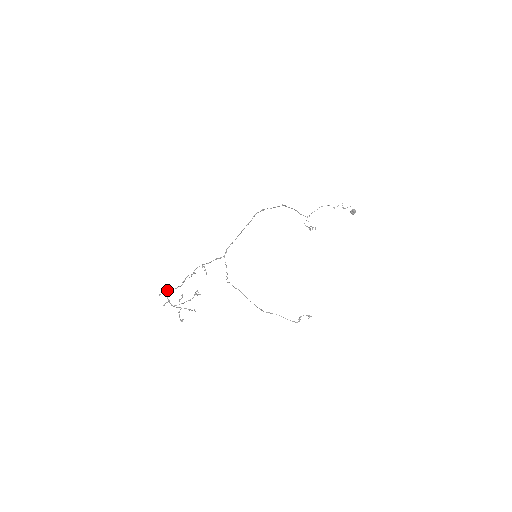
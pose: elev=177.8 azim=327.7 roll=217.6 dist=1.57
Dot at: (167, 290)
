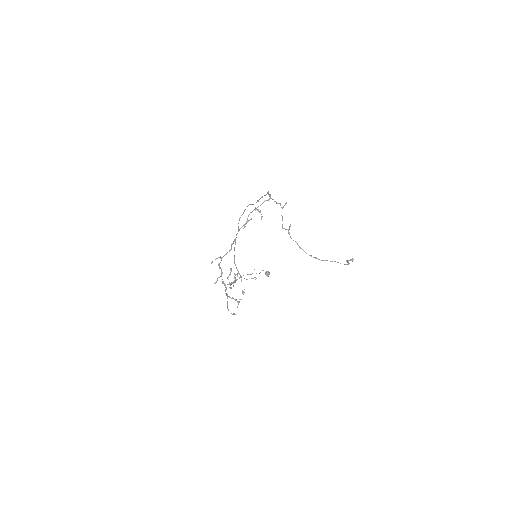
Dot at: occluded
